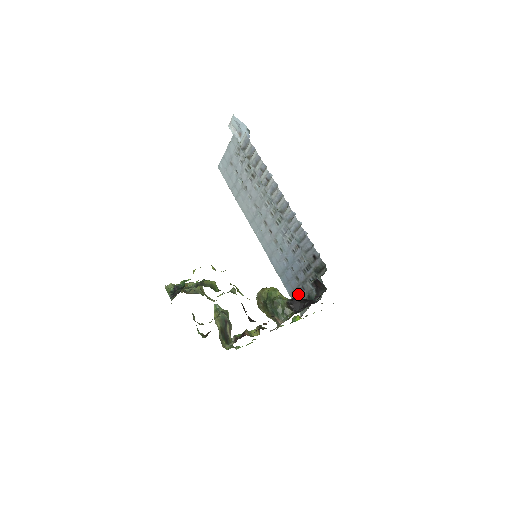
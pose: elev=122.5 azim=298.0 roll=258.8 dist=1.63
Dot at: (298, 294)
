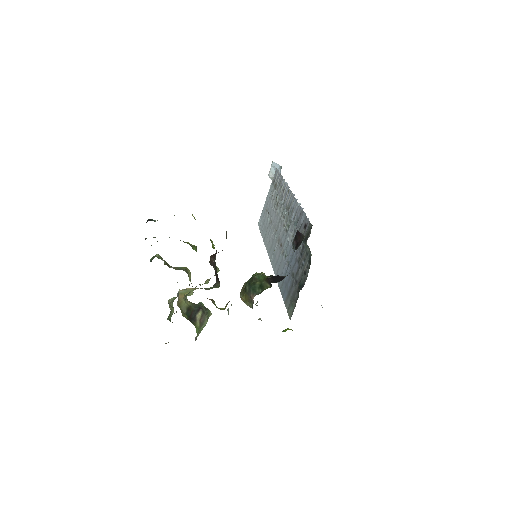
Dot at: (291, 294)
